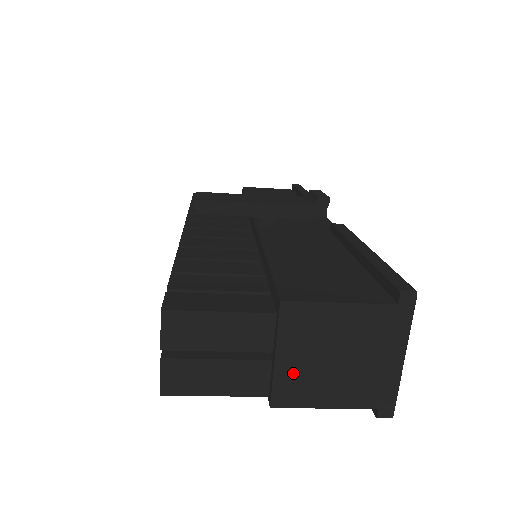
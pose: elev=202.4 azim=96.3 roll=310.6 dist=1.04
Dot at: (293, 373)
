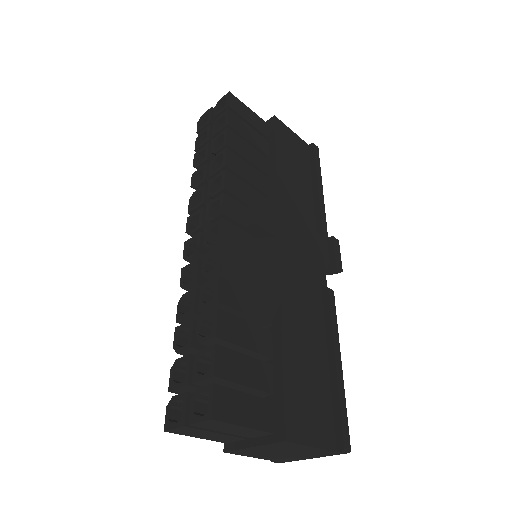
Dot at: (253, 451)
